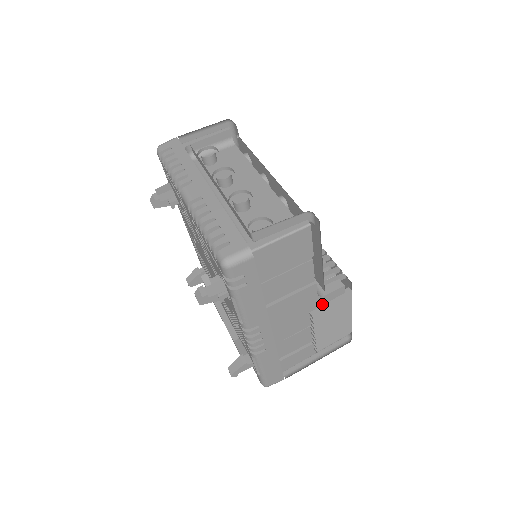
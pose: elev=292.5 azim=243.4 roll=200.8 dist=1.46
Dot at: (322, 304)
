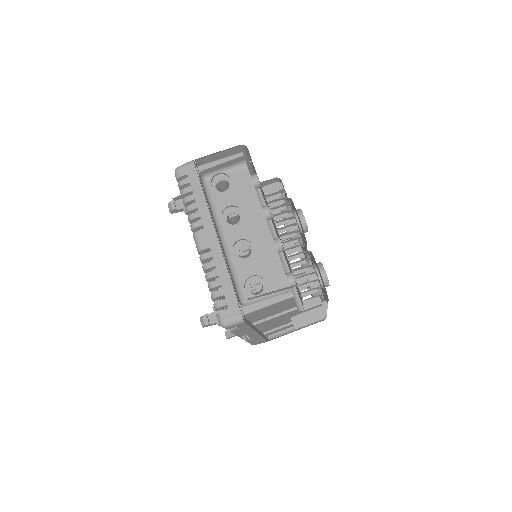
Dot at: (302, 312)
